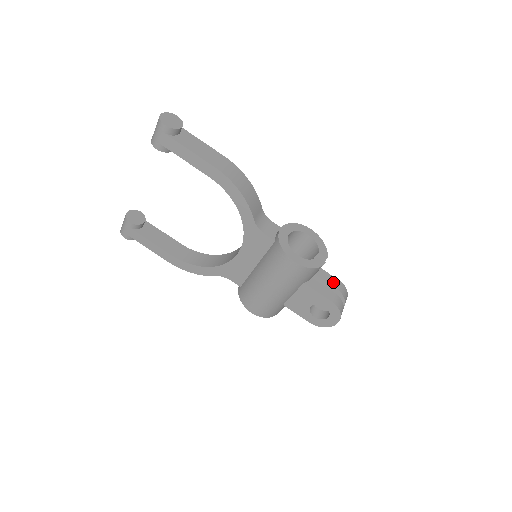
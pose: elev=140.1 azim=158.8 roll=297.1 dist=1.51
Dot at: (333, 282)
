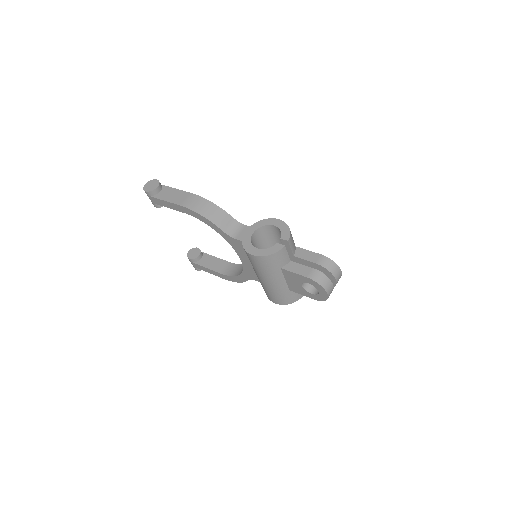
Dot at: (313, 258)
